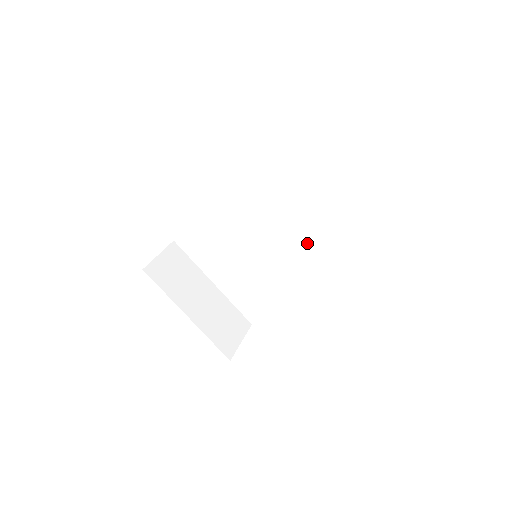
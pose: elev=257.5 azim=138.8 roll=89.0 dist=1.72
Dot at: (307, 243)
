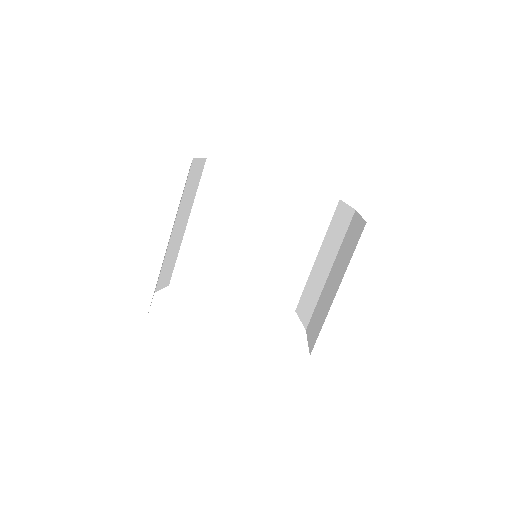
Dot at: (266, 273)
